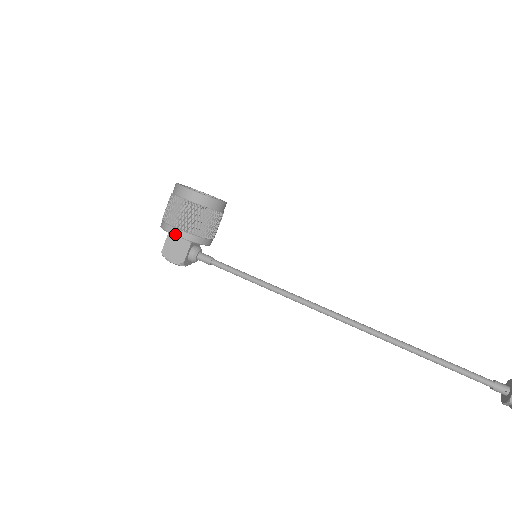
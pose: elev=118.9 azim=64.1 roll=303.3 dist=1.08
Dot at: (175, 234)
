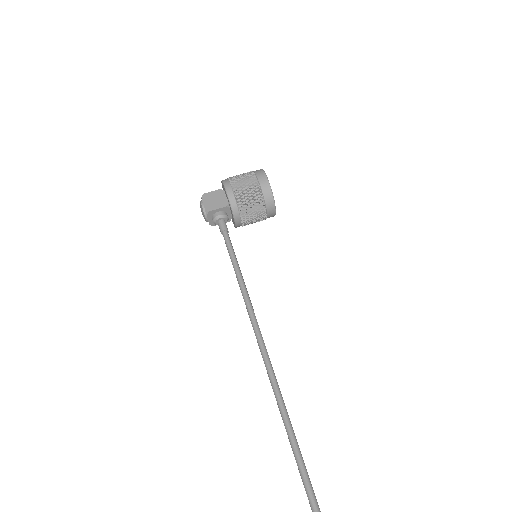
Dot at: (226, 187)
